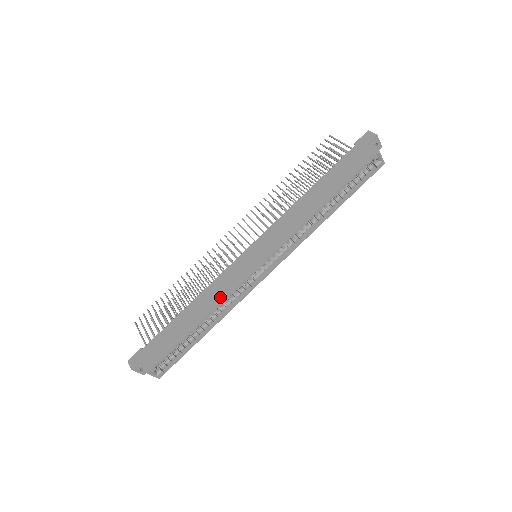
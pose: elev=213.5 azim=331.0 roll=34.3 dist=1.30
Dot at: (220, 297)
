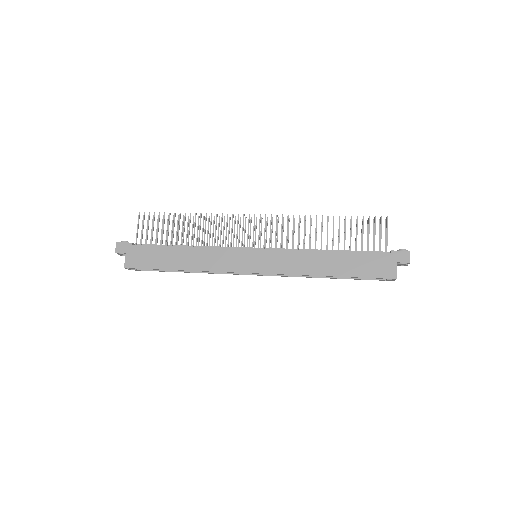
Dot at: (209, 266)
